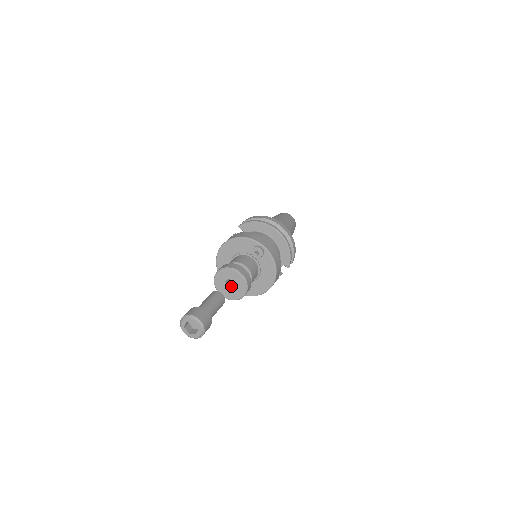
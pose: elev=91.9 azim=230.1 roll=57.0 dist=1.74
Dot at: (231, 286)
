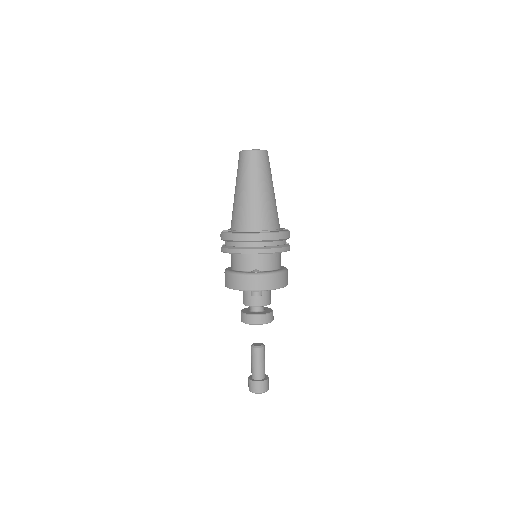
Dot at: occluded
